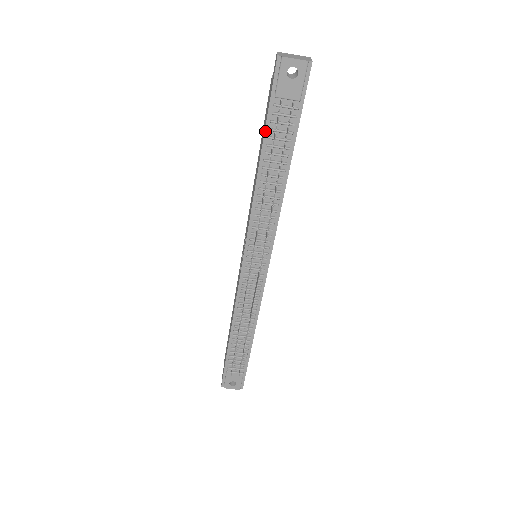
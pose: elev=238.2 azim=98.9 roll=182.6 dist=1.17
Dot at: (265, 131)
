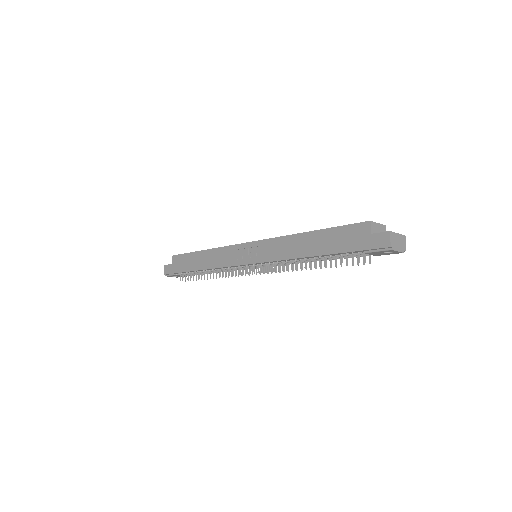
Dot at: (337, 253)
